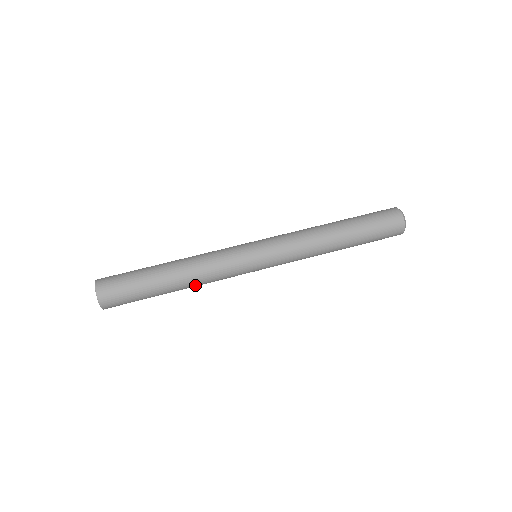
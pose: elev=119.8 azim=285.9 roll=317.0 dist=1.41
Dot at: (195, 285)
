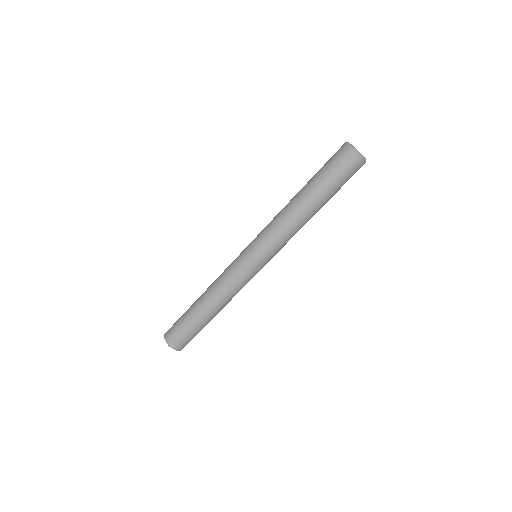
Dot at: occluded
